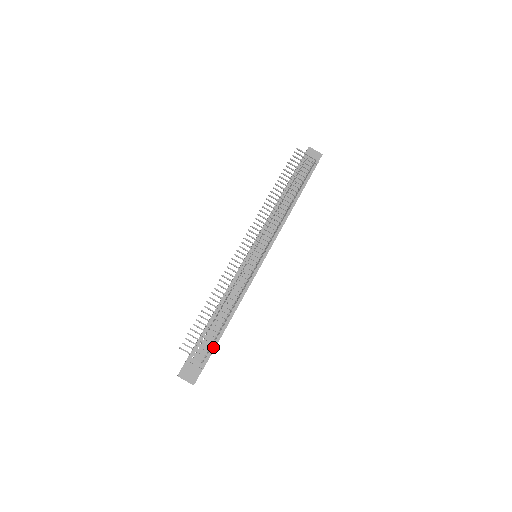
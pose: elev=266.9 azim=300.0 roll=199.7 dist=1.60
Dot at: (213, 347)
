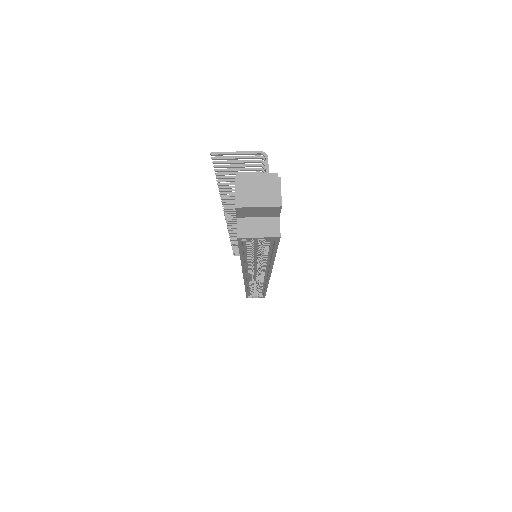
Dot at: occluded
